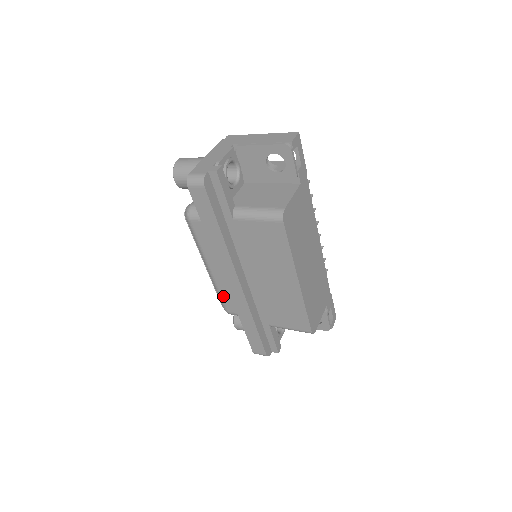
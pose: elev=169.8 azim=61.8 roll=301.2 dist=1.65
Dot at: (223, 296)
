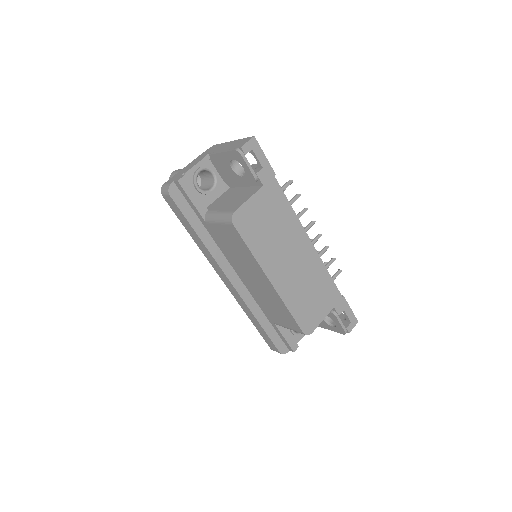
Dot at: occluded
